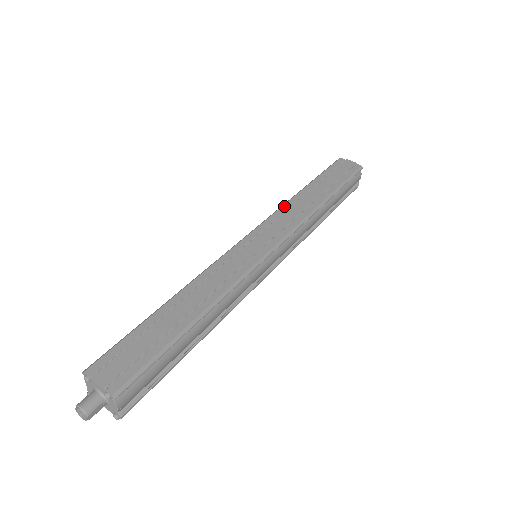
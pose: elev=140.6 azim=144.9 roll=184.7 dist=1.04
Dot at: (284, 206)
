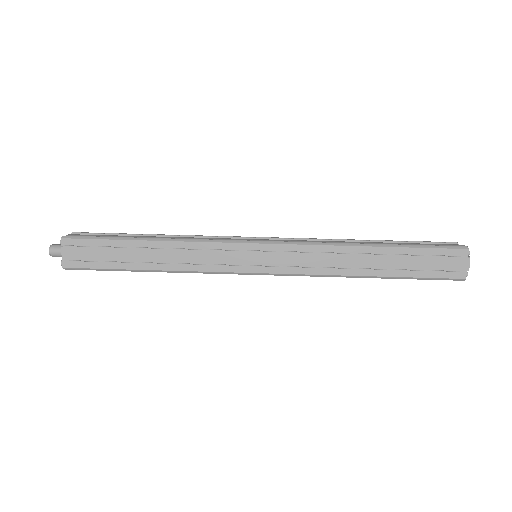
Dot at: (327, 247)
